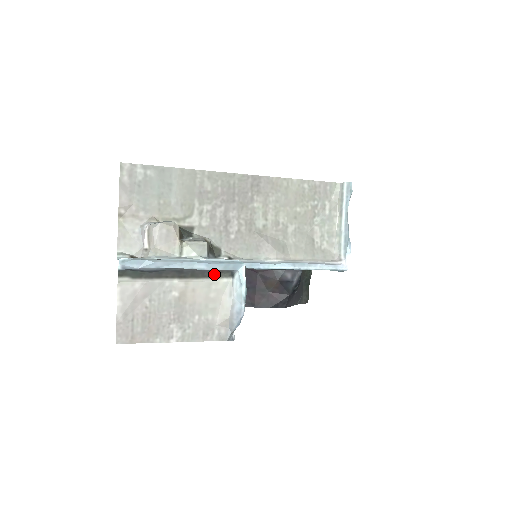
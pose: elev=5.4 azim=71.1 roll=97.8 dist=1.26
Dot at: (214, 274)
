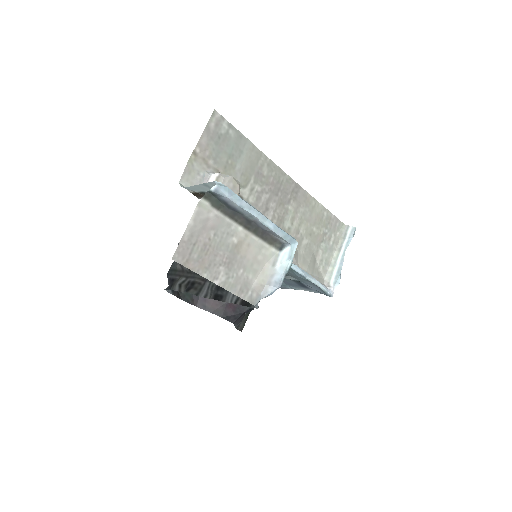
Dot at: (269, 239)
